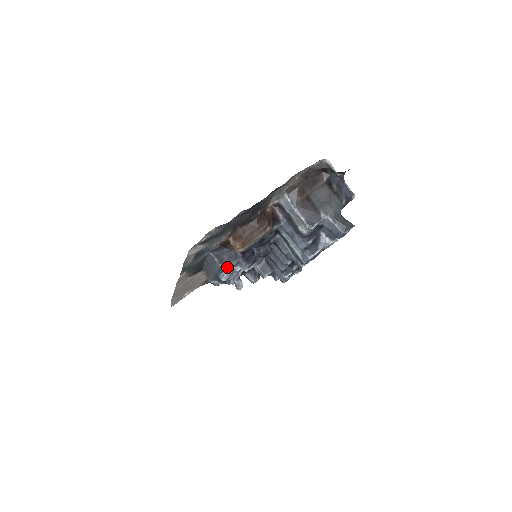
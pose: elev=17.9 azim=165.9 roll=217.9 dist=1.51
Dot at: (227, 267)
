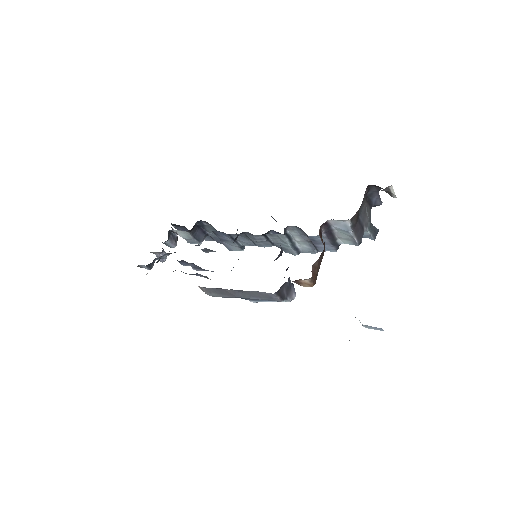
Dot at: (284, 299)
